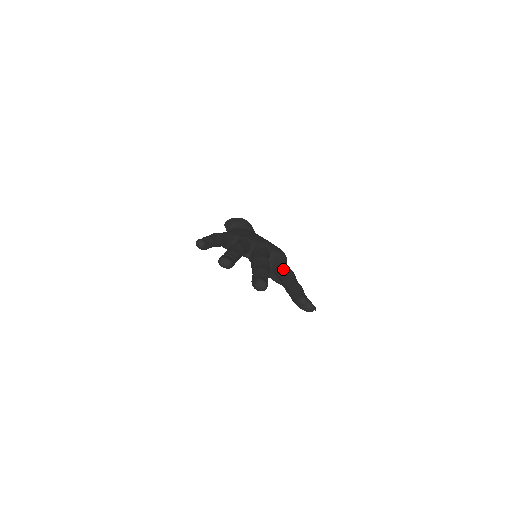
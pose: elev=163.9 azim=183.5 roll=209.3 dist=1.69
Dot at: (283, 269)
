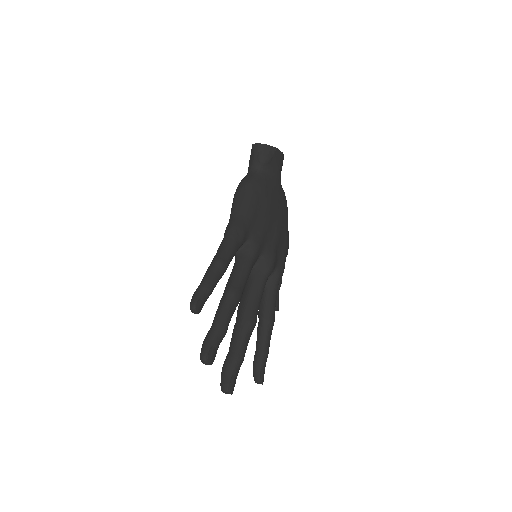
Dot at: (267, 314)
